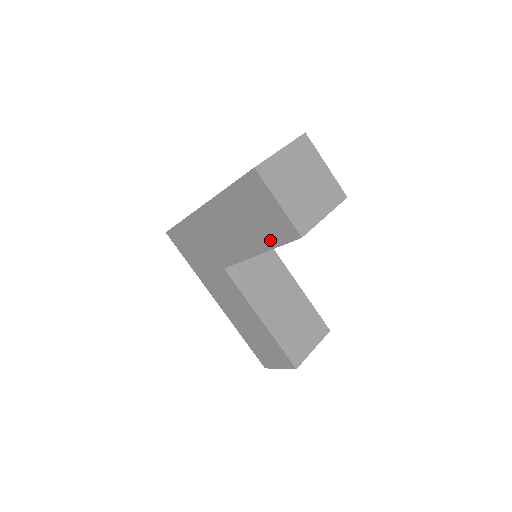
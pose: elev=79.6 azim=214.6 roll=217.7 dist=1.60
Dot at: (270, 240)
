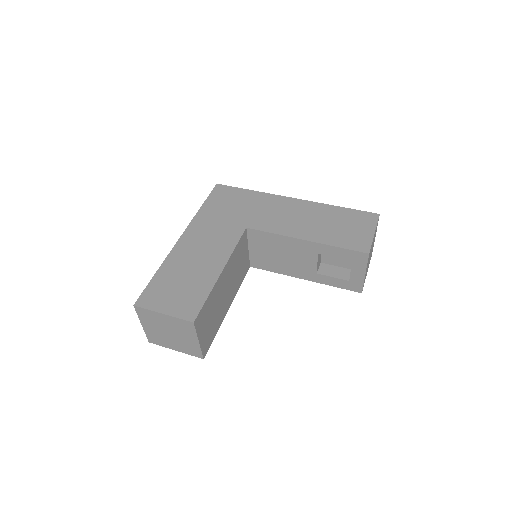
Dot at: (335, 241)
